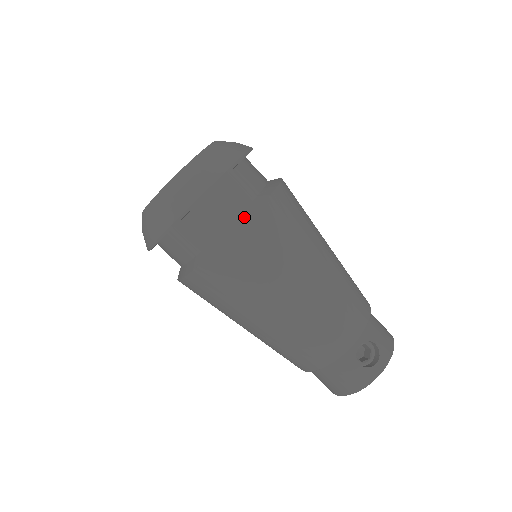
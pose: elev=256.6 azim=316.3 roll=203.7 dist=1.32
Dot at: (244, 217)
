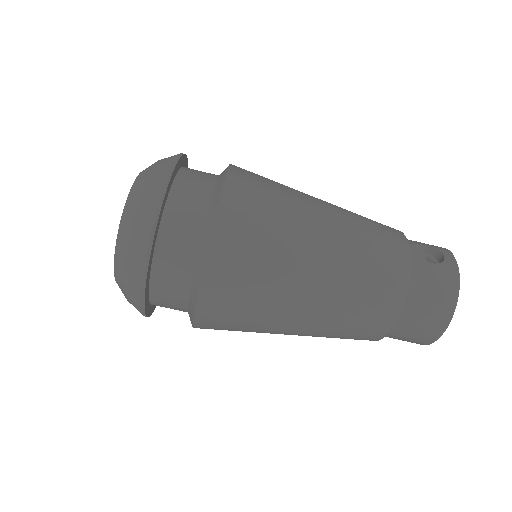
Dot at: (222, 178)
